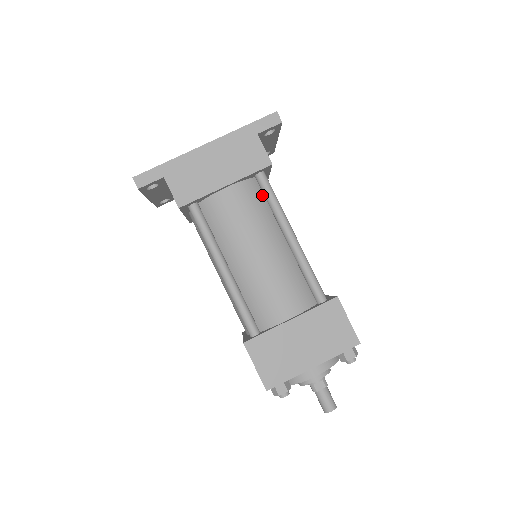
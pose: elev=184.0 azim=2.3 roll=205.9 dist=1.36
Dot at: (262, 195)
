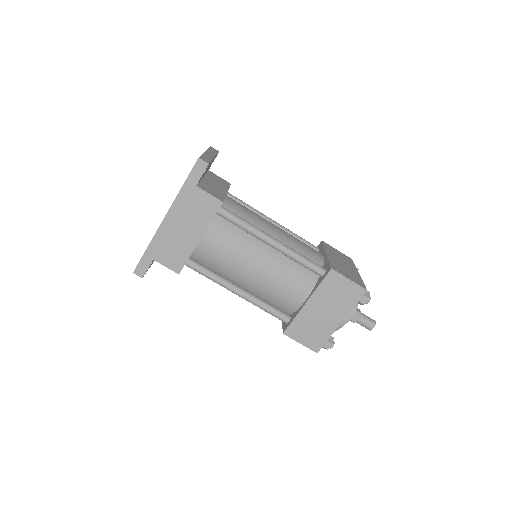
Dot at: (231, 223)
